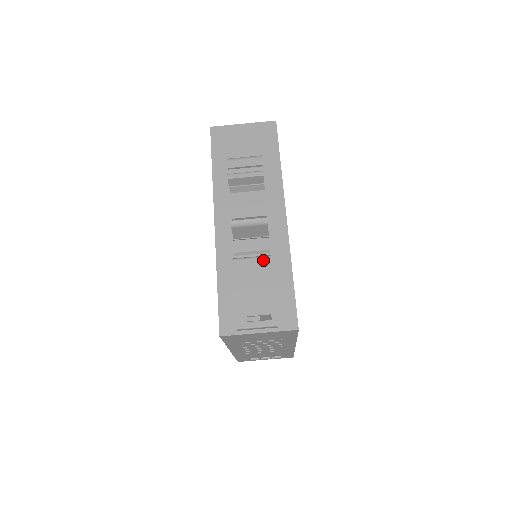
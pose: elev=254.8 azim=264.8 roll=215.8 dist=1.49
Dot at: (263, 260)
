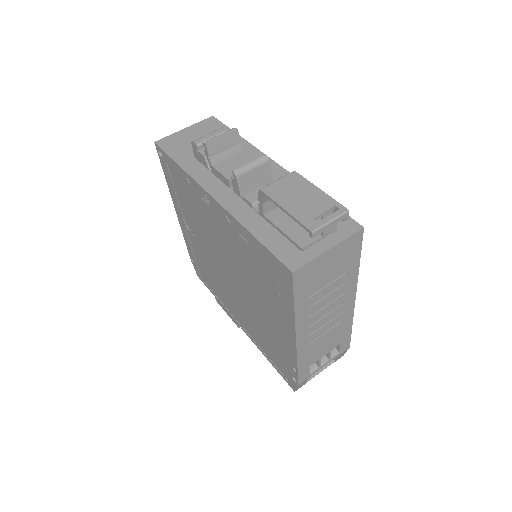
Dot at: (290, 176)
